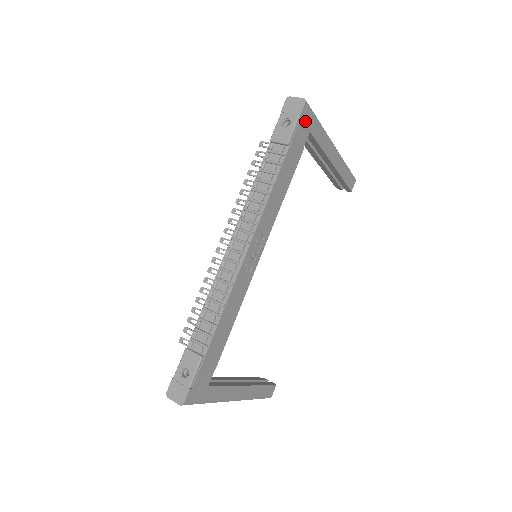
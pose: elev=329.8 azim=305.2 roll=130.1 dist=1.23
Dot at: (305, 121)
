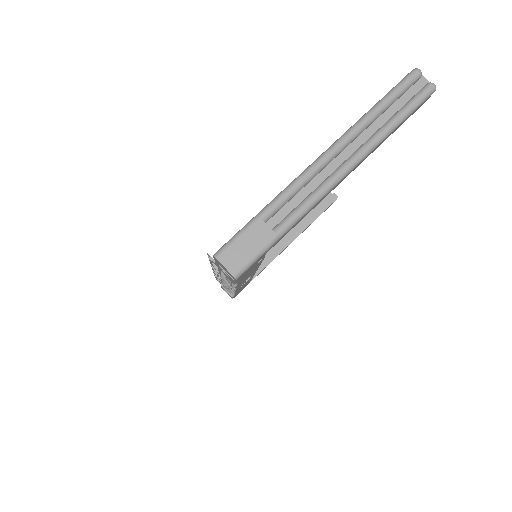
Dot at: (249, 268)
